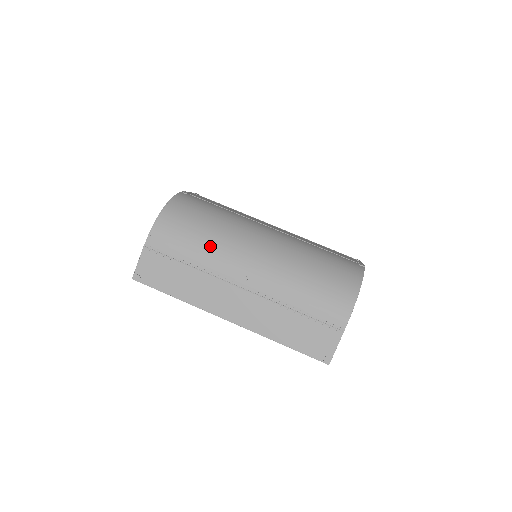
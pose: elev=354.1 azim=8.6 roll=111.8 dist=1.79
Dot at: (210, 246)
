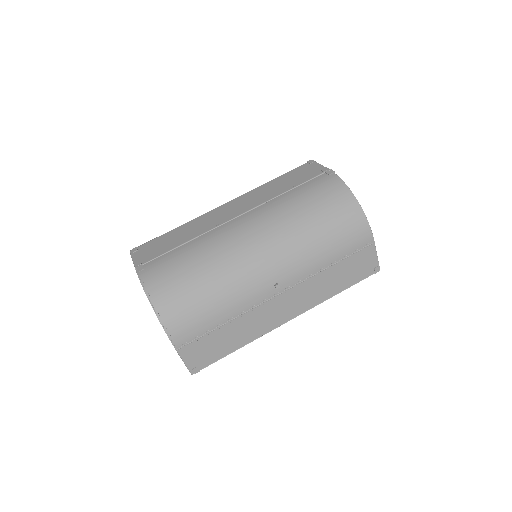
Dot at: (225, 295)
